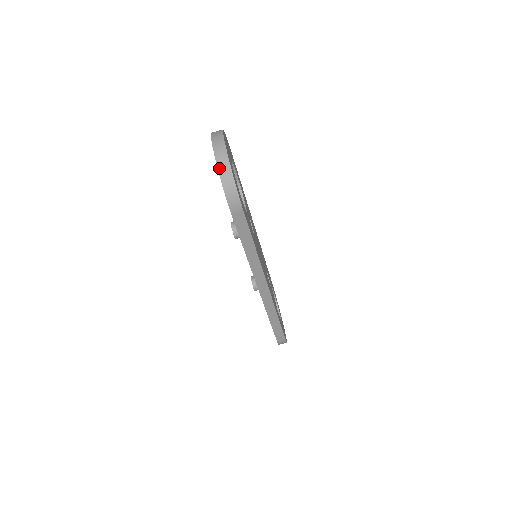
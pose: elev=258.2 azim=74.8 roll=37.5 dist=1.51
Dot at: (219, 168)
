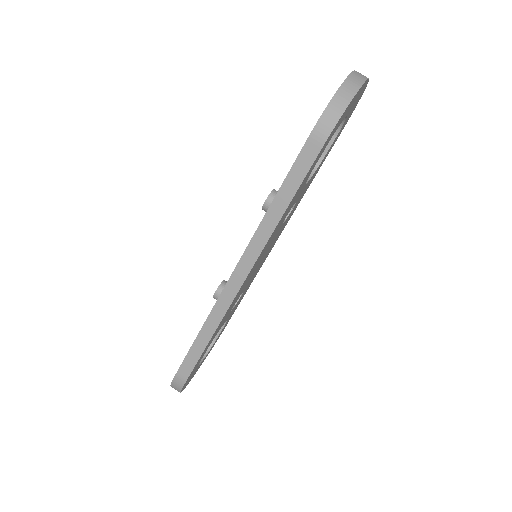
Dot at: (345, 83)
